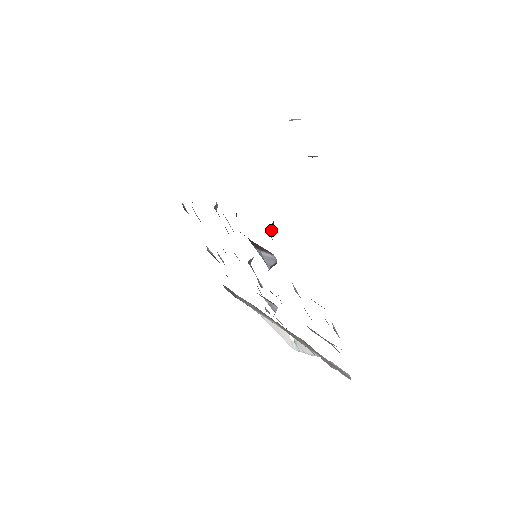
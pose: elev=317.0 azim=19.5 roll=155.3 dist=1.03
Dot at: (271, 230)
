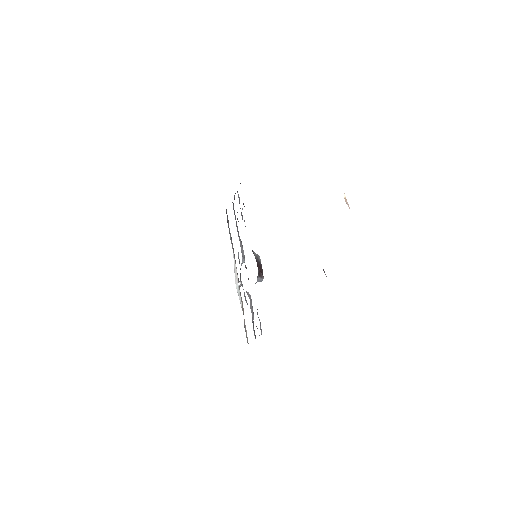
Dot at: occluded
